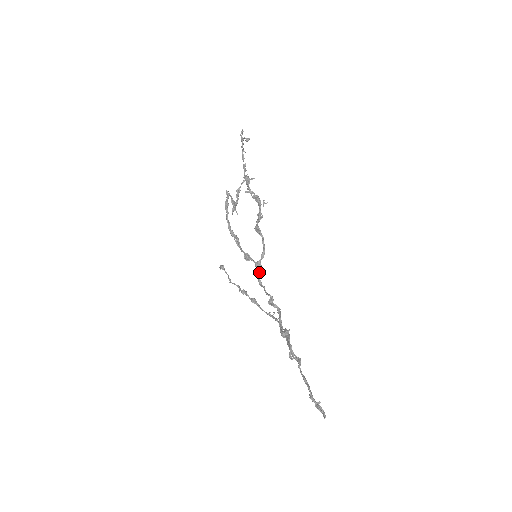
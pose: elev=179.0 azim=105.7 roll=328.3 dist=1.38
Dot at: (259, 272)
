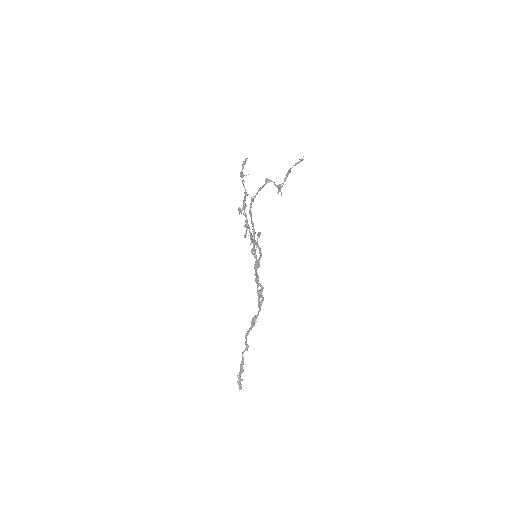
Dot at: (256, 268)
